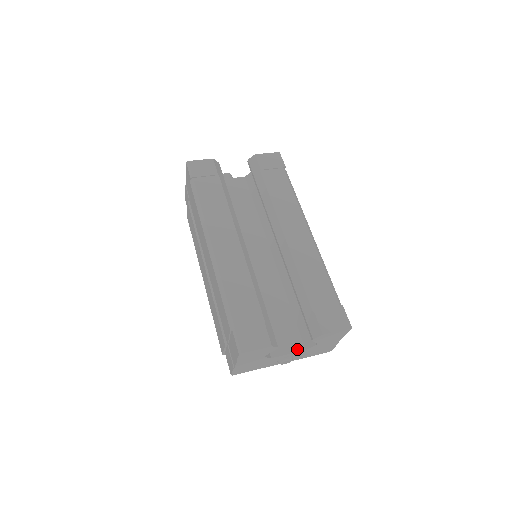
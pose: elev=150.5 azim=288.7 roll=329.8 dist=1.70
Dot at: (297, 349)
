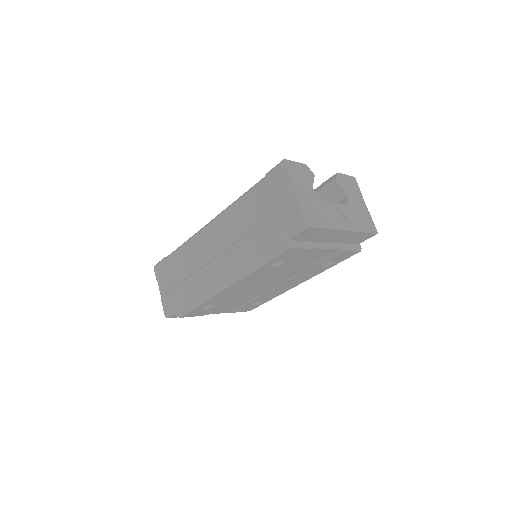
Dot at: occluded
